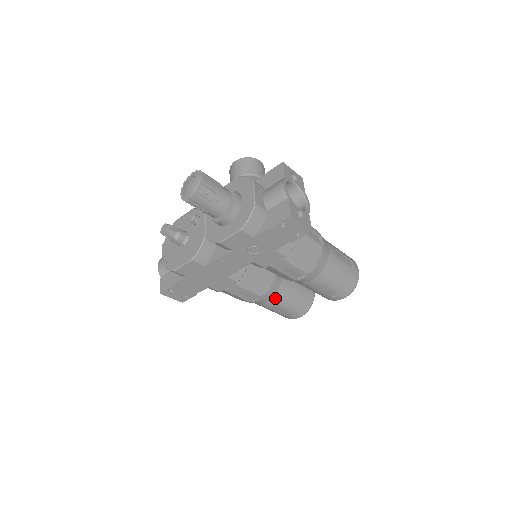
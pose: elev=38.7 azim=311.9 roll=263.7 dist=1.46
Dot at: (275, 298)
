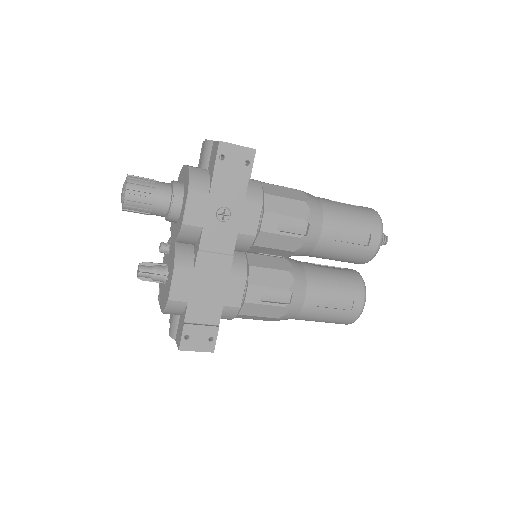
Dot at: (310, 288)
